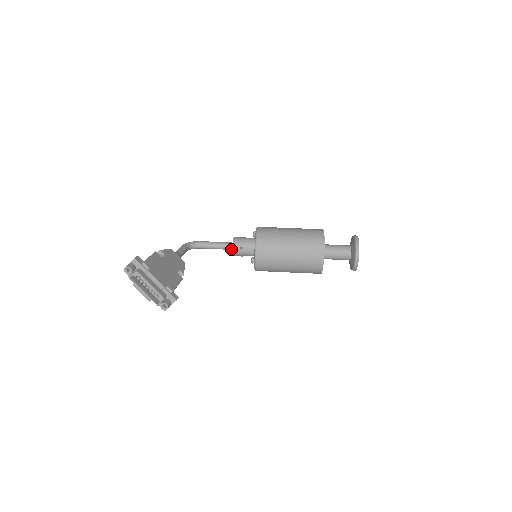
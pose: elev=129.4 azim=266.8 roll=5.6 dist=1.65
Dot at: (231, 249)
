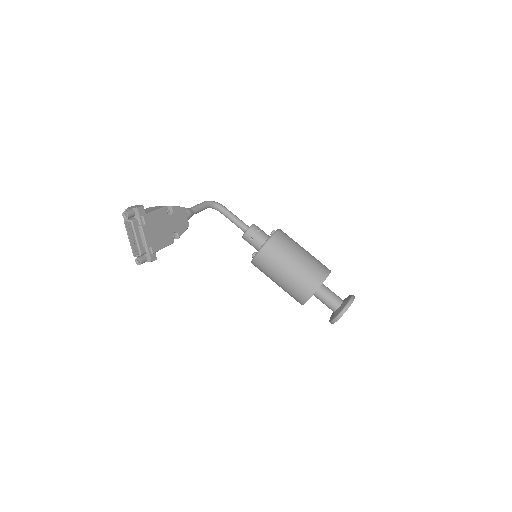
Dot at: (244, 232)
